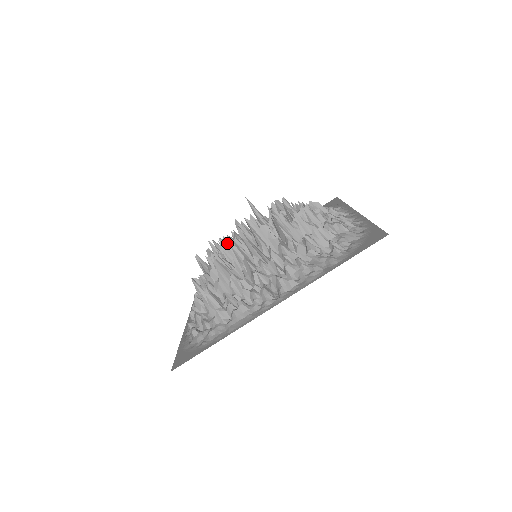
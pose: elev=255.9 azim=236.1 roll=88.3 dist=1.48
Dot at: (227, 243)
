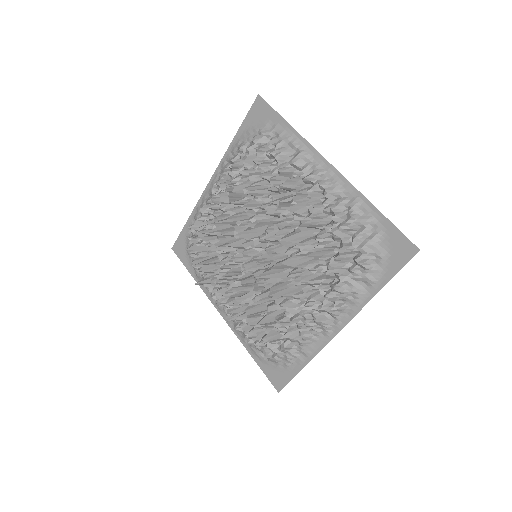
Dot at: (238, 284)
